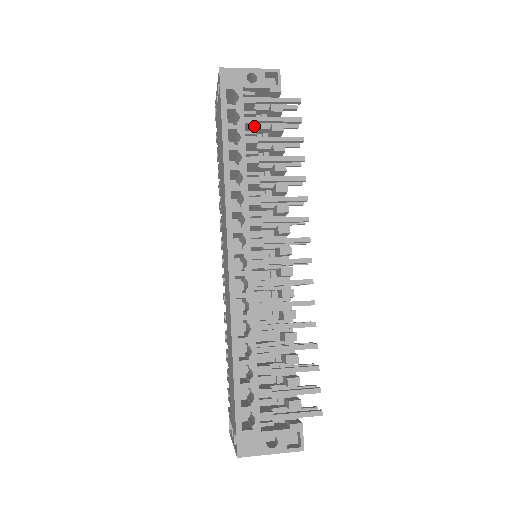
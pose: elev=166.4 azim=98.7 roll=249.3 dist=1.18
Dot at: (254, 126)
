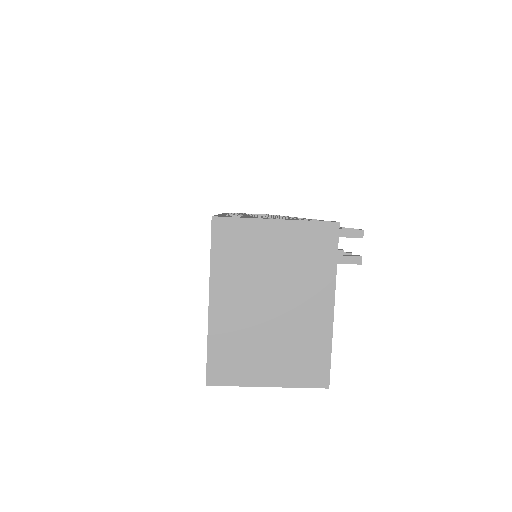
Dot at: occluded
